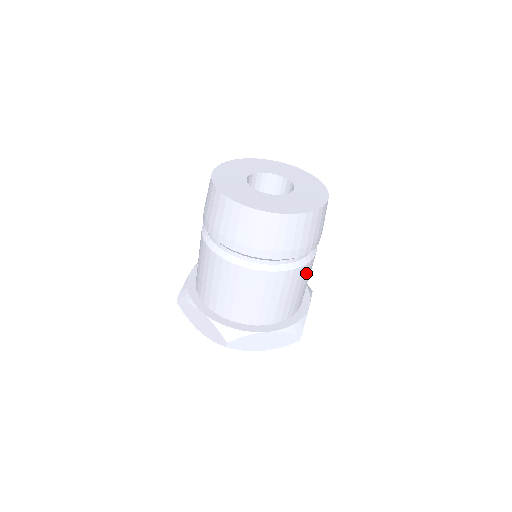
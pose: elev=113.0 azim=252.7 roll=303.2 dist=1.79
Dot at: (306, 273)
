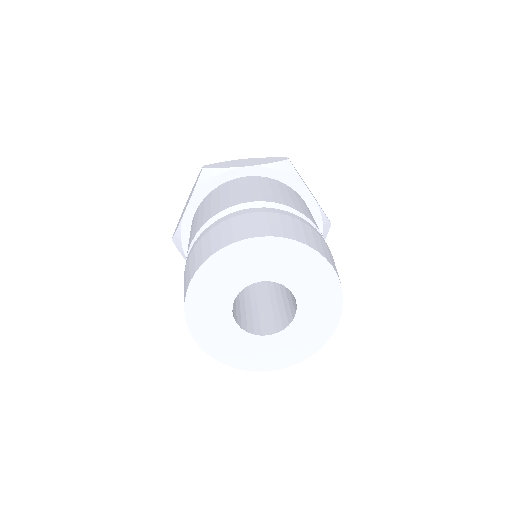
Dot at: occluded
